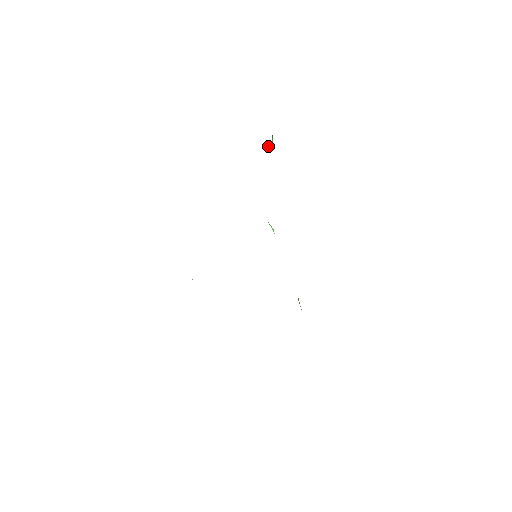
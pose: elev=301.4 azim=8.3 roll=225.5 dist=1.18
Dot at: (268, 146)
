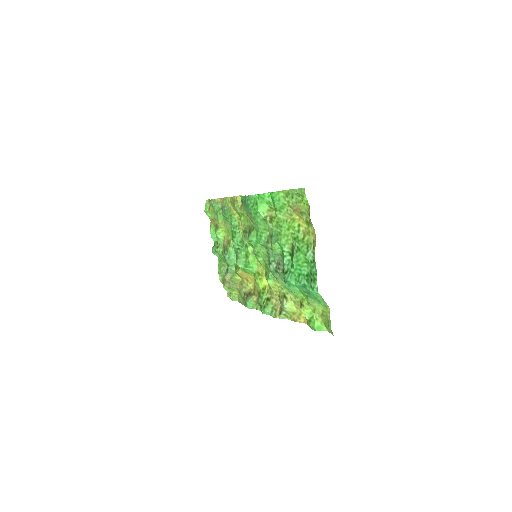
Dot at: (217, 245)
